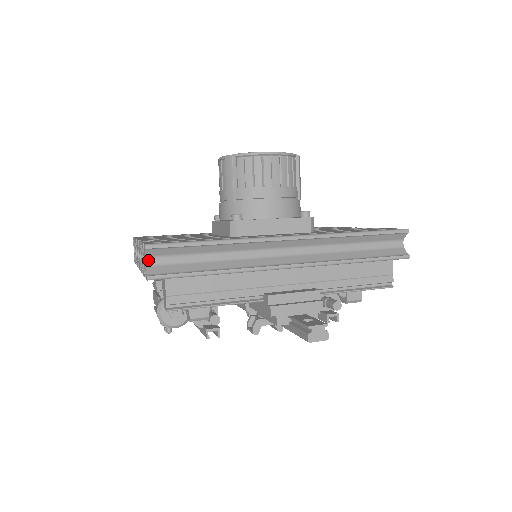
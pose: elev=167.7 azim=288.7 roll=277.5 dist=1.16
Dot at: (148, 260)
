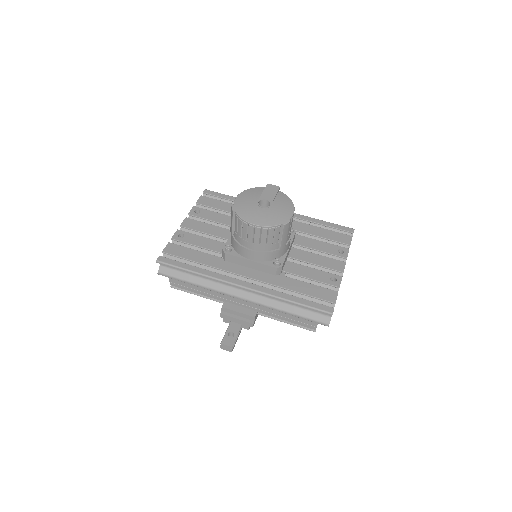
Dot at: occluded
